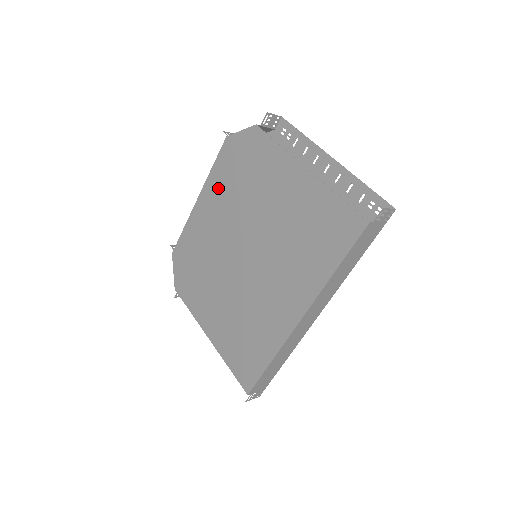
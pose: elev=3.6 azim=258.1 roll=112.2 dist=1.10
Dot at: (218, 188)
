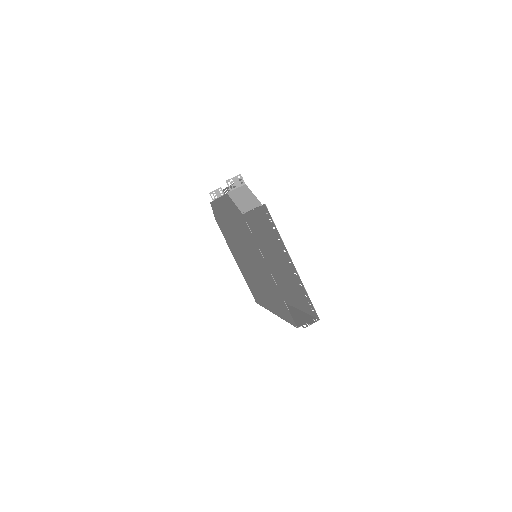
Dot at: (228, 211)
